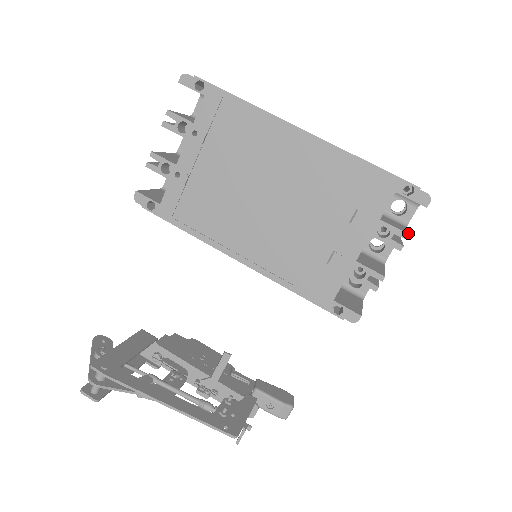
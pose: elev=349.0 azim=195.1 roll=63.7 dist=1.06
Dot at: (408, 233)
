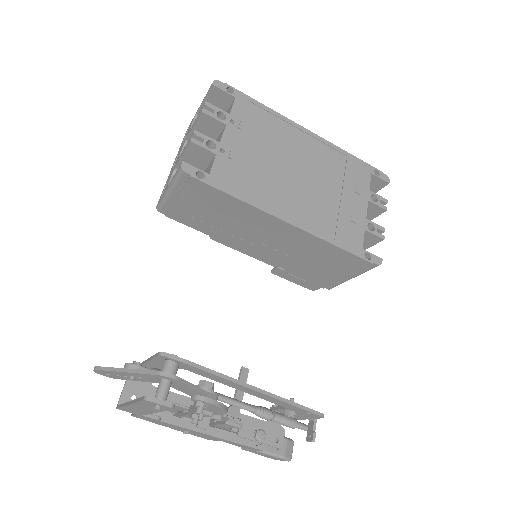
Dot at: (384, 201)
